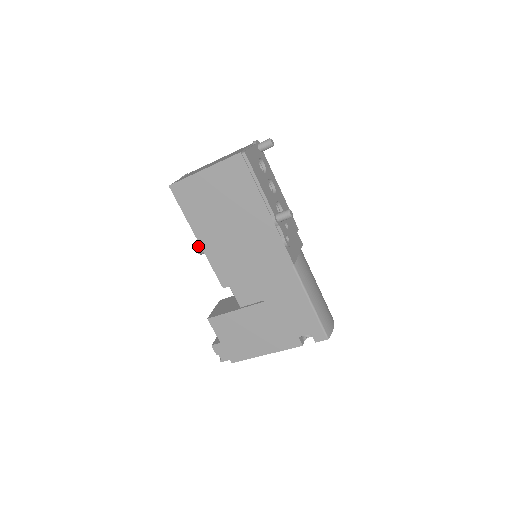
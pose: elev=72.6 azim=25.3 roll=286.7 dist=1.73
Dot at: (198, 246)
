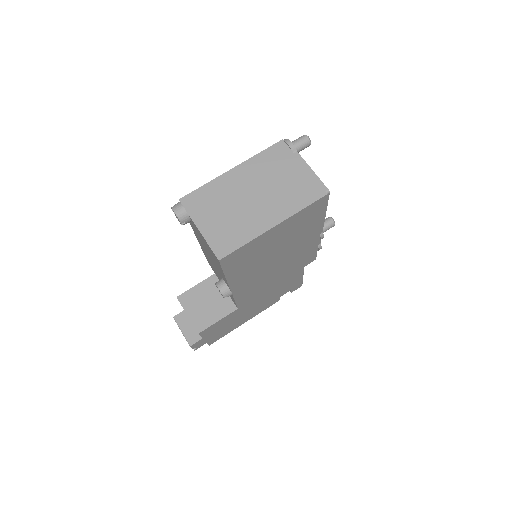
Dot at: (228, 294)
